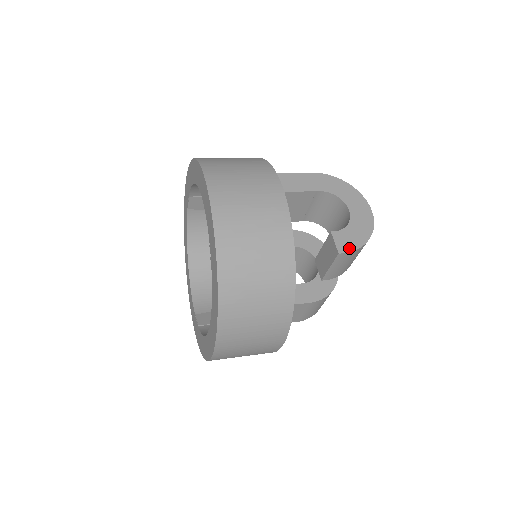
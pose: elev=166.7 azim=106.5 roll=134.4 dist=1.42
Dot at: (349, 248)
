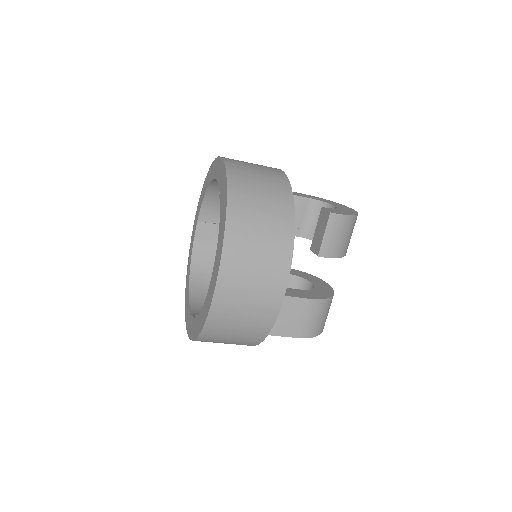
Dot at: (339, 213)
